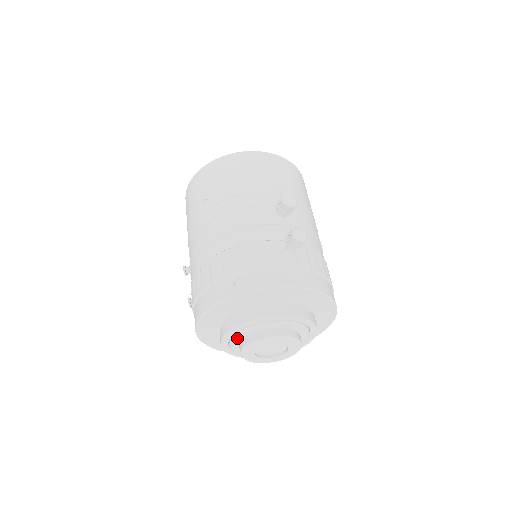
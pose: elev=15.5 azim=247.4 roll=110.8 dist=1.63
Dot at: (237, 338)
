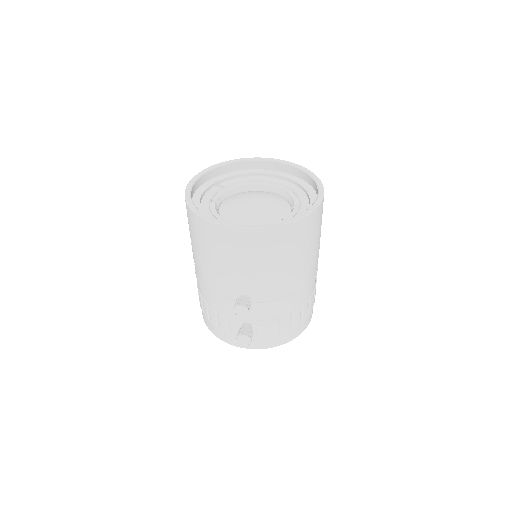
Dot at: occluded
